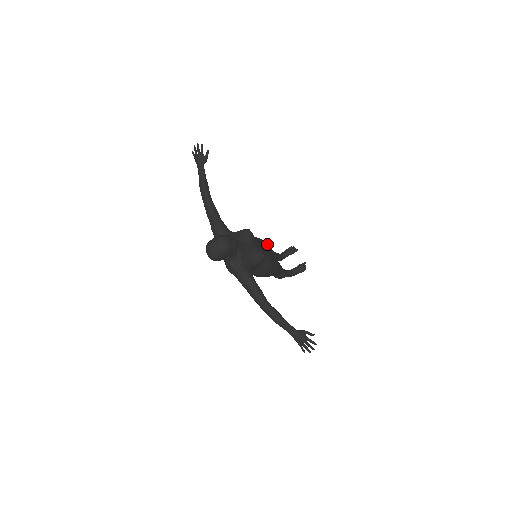
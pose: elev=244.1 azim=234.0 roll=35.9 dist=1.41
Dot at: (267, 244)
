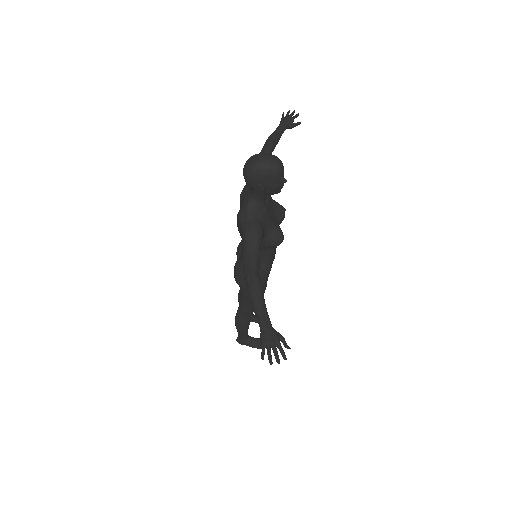
Dot at: occluded
